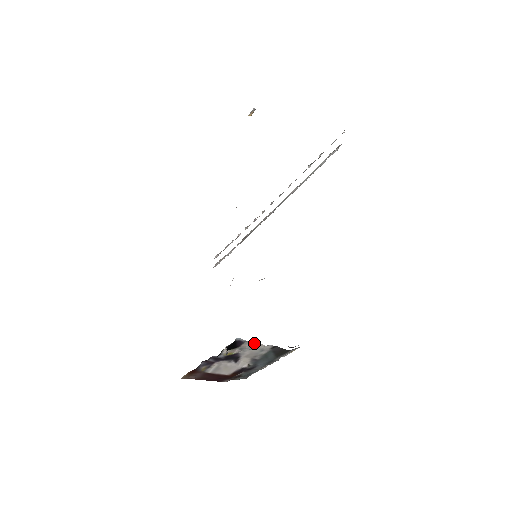
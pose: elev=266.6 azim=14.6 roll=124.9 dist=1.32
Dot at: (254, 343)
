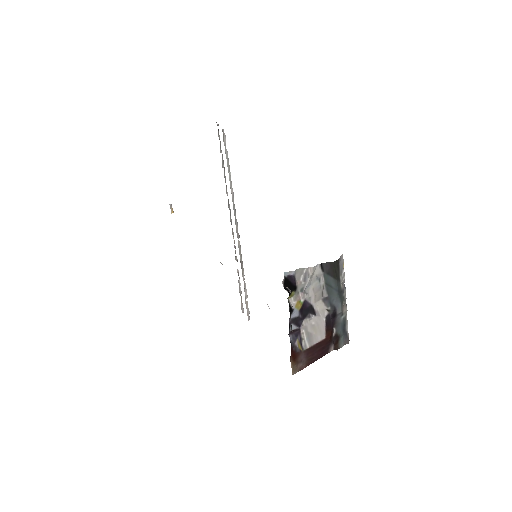
Dot at: (303, 272)
